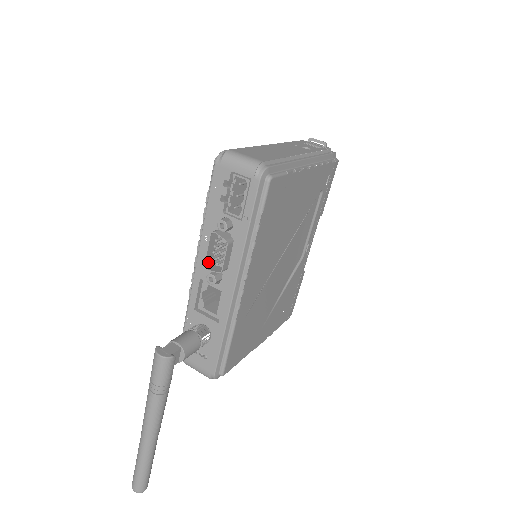
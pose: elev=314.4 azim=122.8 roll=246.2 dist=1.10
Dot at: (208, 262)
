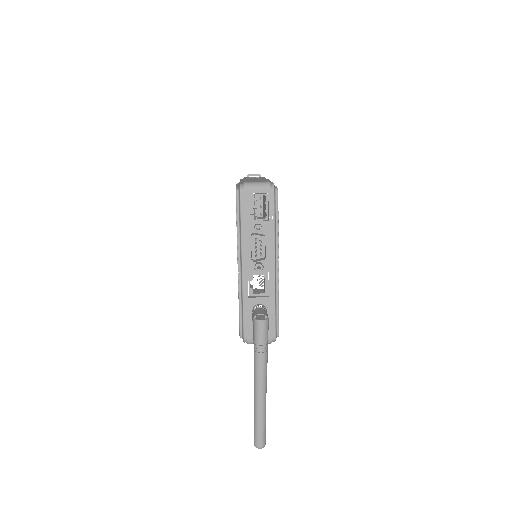
Dot at: (252, 258)
